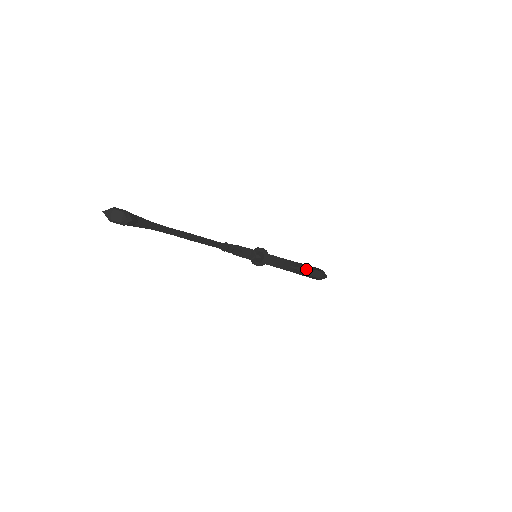
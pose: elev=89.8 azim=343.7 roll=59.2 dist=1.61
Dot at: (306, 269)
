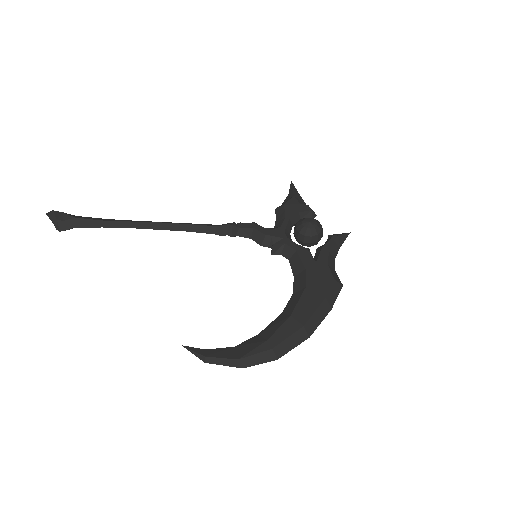
Dot at: (203, 358)
